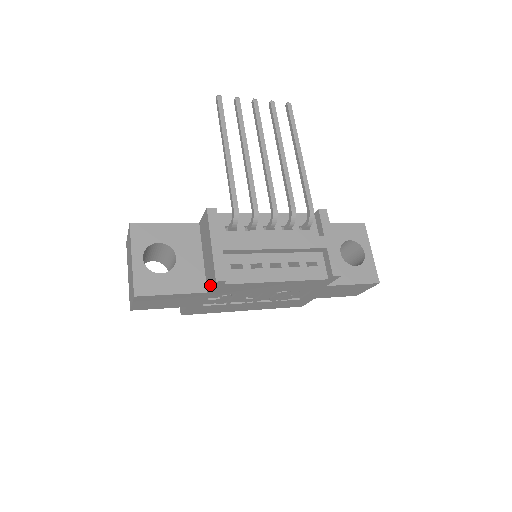
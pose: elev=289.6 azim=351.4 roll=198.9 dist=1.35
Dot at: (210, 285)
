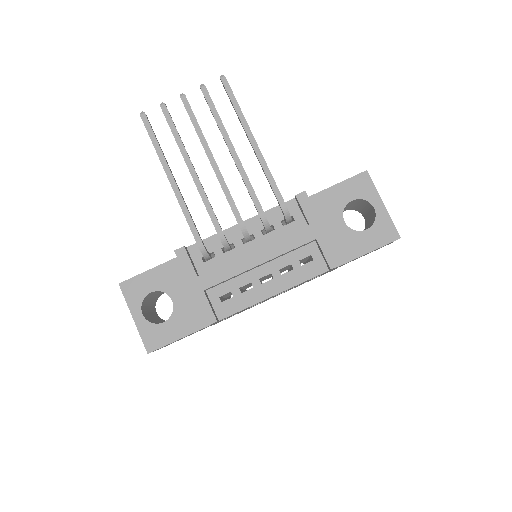
Dot at: occluded
